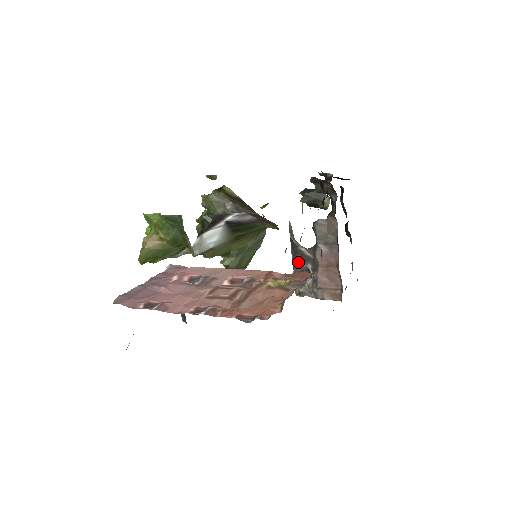
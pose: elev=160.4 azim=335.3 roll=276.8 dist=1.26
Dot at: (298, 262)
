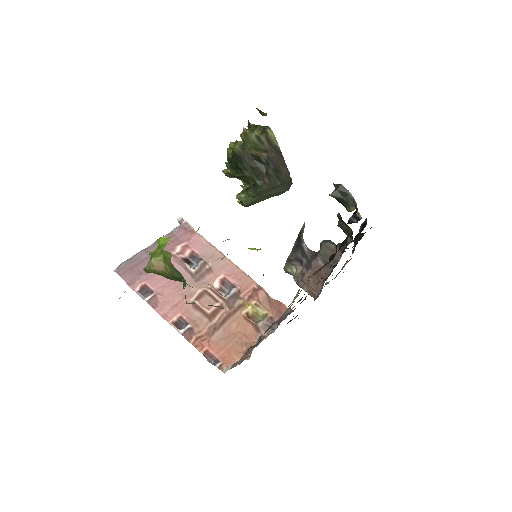
Dot at: (297, 252)
